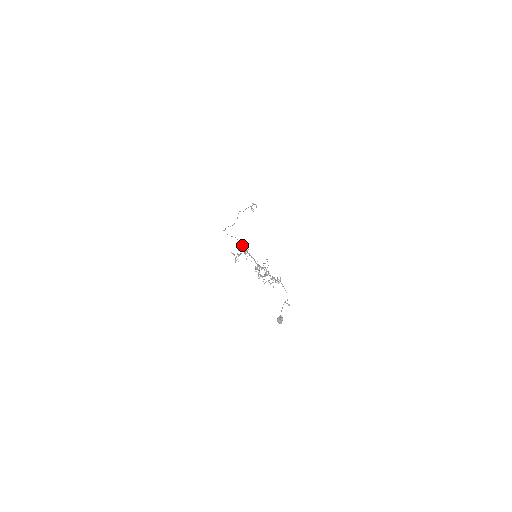
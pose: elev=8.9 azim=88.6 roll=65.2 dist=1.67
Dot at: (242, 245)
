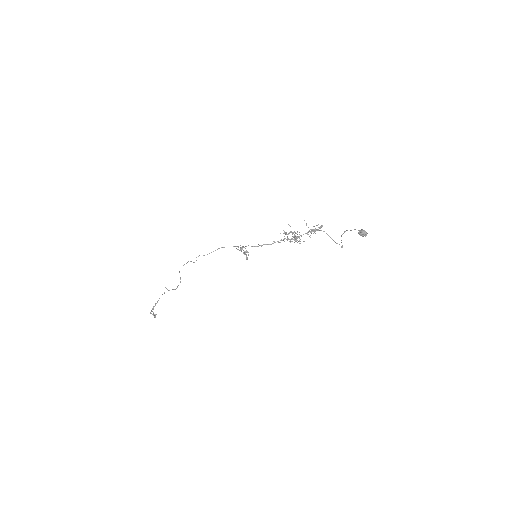
Dot at: occluded
